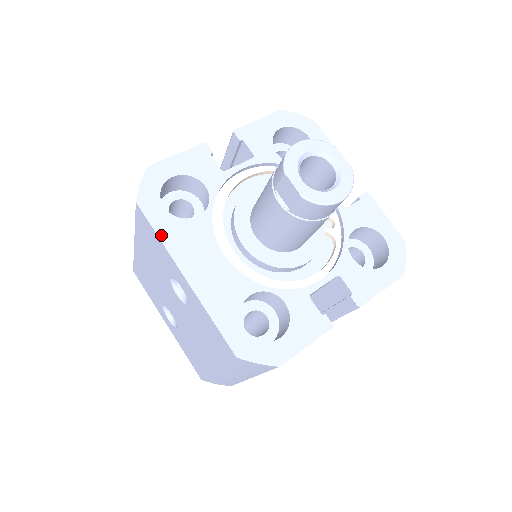
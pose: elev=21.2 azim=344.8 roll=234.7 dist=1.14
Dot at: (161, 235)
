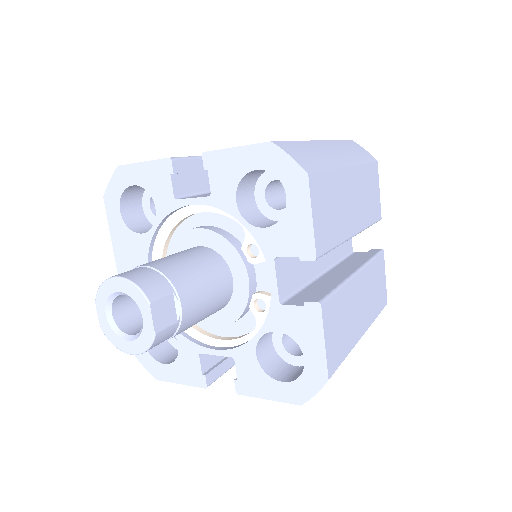
Dot at: (112, 235)
